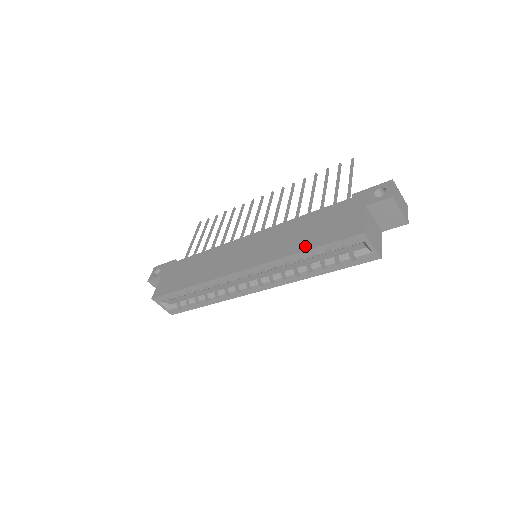
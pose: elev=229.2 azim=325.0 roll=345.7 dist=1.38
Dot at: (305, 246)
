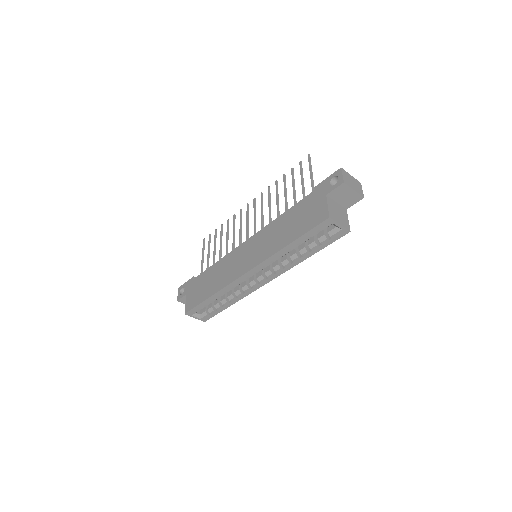
Dot at: (290, 239)
